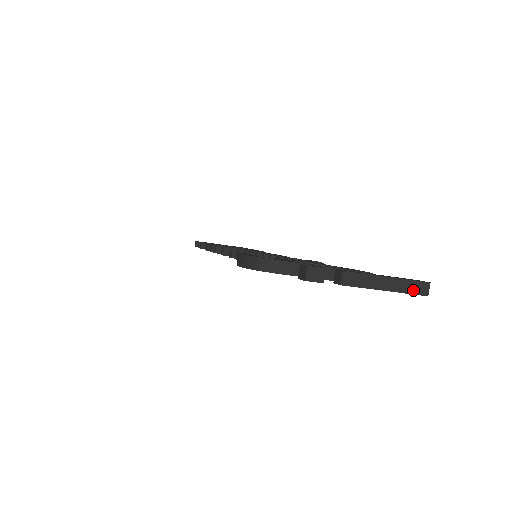
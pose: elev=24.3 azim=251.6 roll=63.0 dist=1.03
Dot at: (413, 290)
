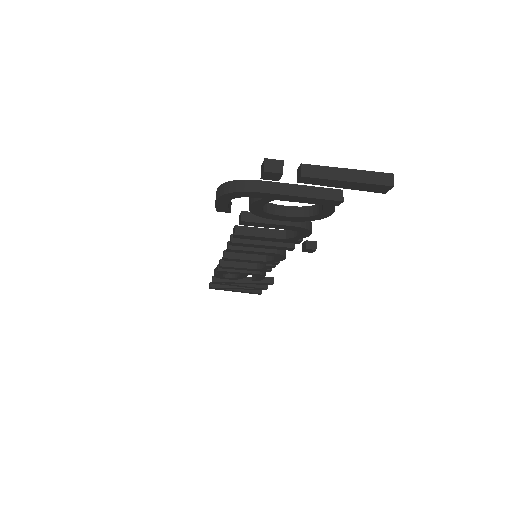
Dot at: (377, 181)
